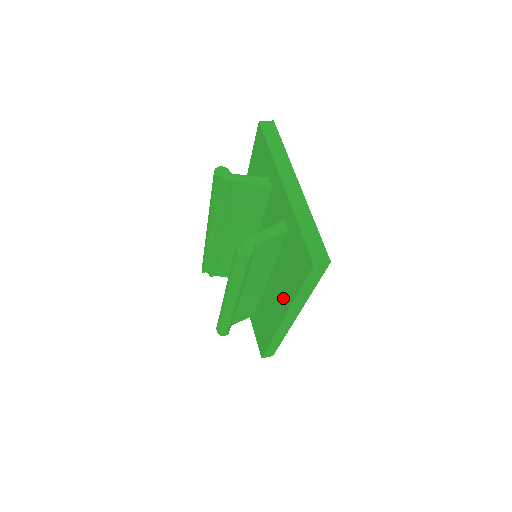
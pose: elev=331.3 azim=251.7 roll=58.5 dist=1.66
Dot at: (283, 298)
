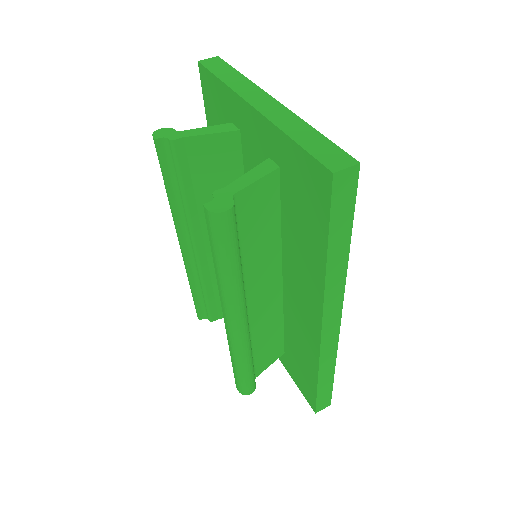
Dot at: (310, 286)
